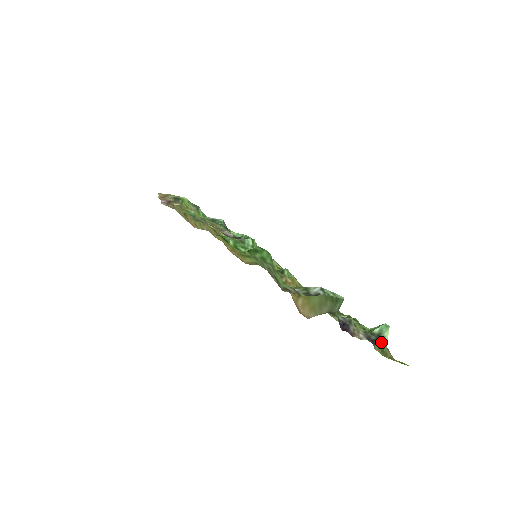
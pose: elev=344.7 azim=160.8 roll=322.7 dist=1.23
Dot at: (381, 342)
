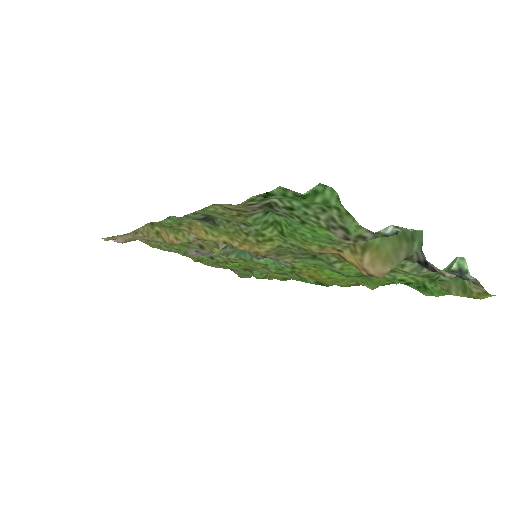
Dot at: (468, 276)
